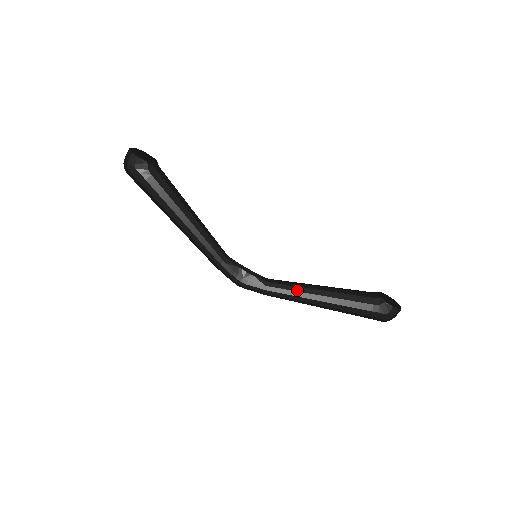
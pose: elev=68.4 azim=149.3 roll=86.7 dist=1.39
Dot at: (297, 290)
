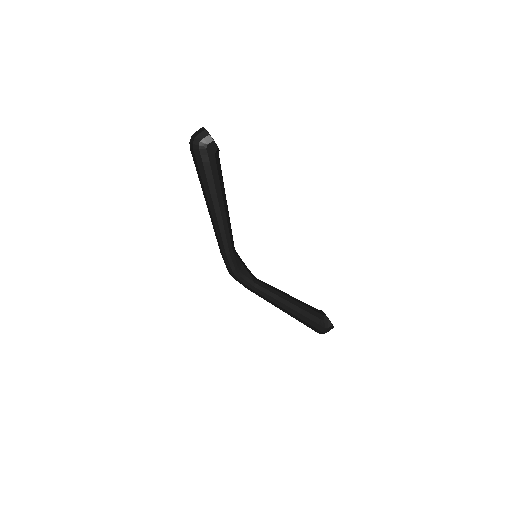
Dot at: (275, 293)
